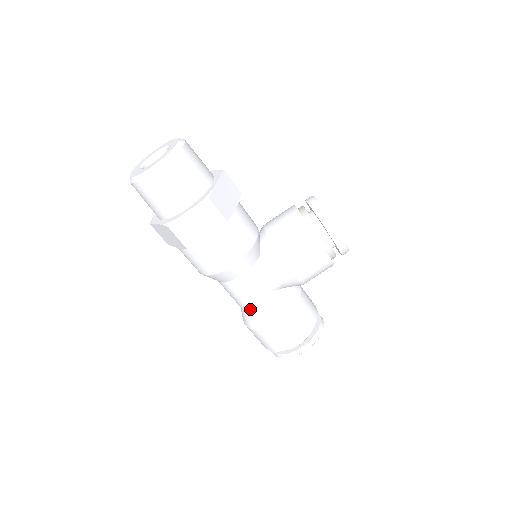
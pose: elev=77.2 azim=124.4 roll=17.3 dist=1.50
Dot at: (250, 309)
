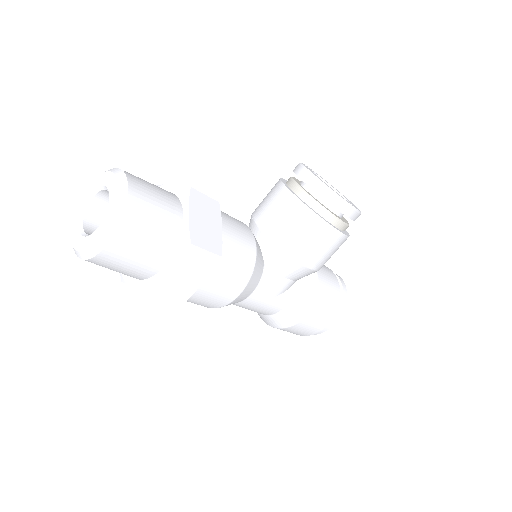
Dot at: (269, 313)
